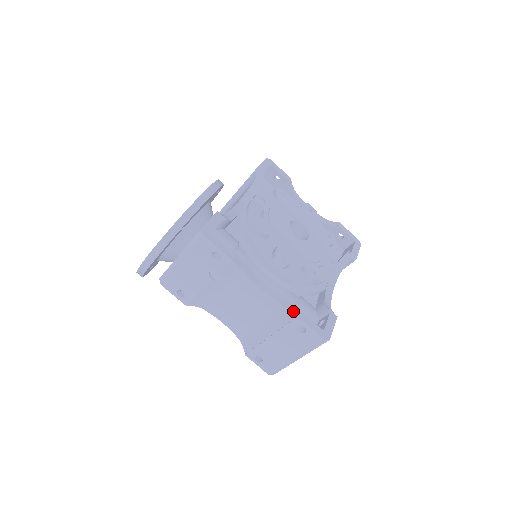
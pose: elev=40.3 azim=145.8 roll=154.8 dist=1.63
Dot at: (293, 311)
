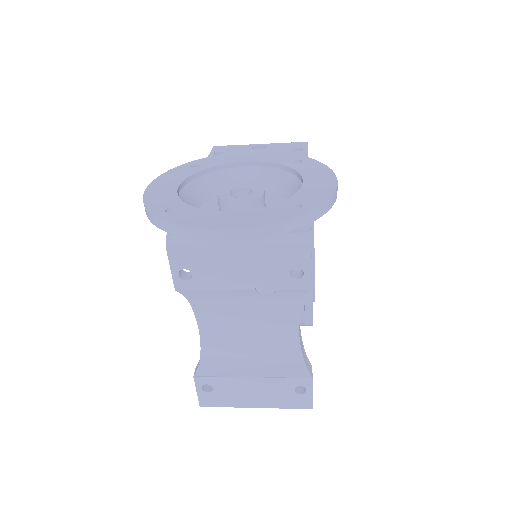
Dot at: (308, 368)
